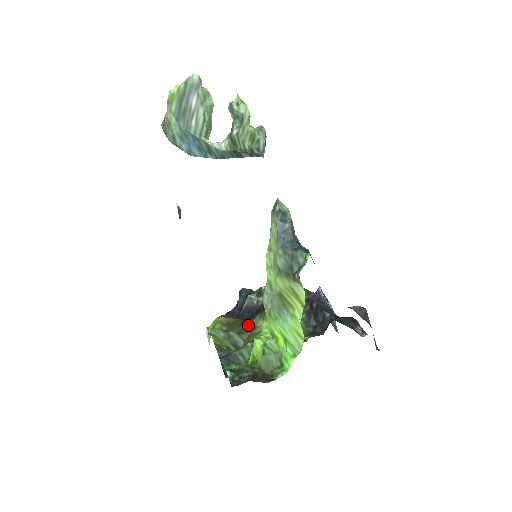
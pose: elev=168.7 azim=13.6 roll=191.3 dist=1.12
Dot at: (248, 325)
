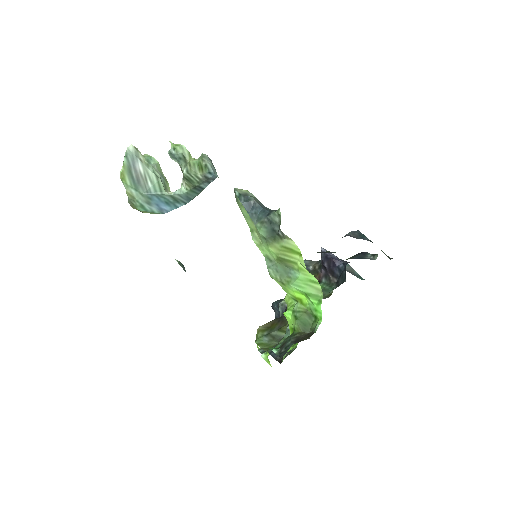
Dot at: (284, 319)
